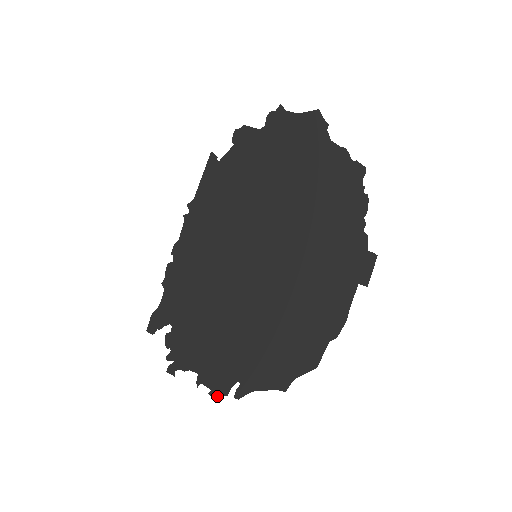
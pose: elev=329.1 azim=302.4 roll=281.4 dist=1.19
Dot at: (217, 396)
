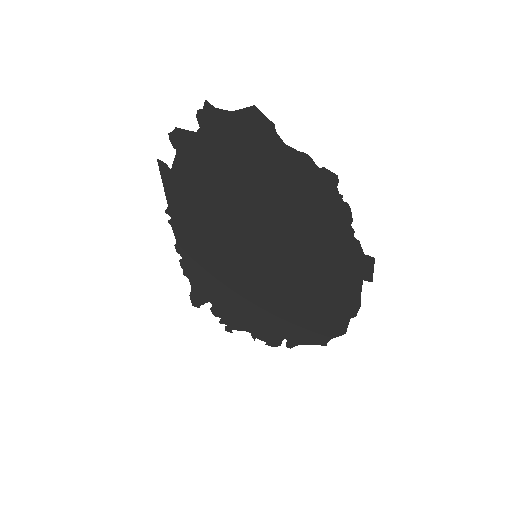
Dot at: (273, 346)
